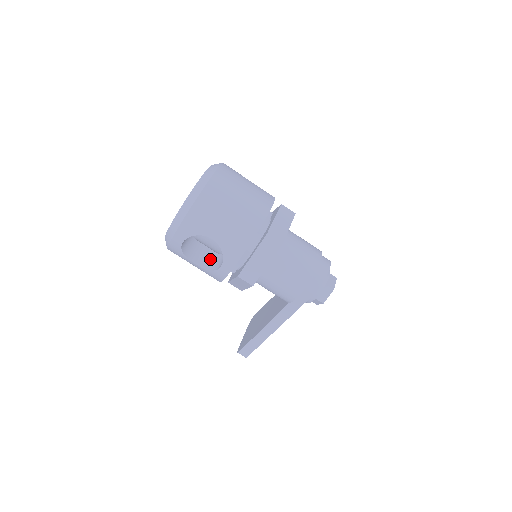
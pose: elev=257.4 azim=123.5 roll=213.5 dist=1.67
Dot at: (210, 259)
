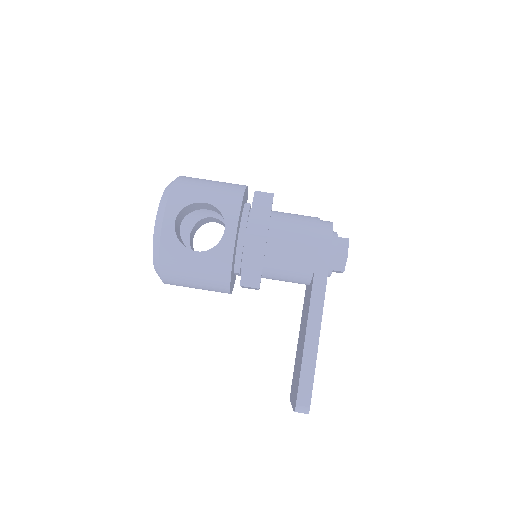
Dot at: occluded
